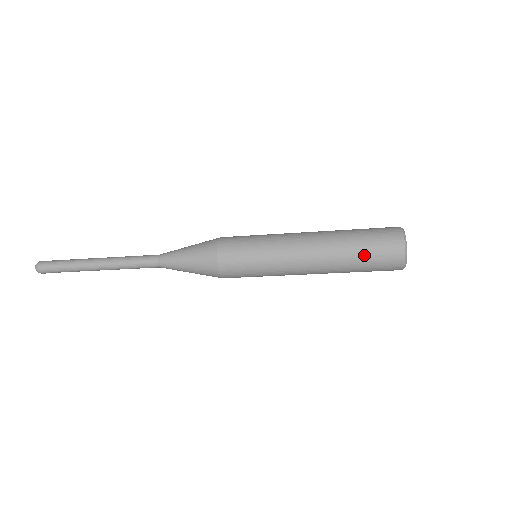
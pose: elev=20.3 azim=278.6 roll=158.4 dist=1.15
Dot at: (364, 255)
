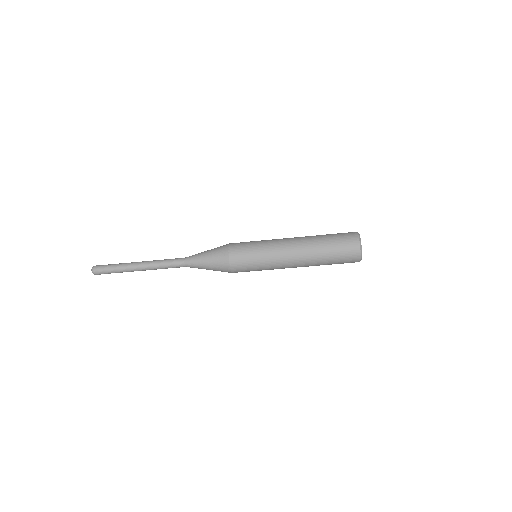
Dot at: (330, 237)
